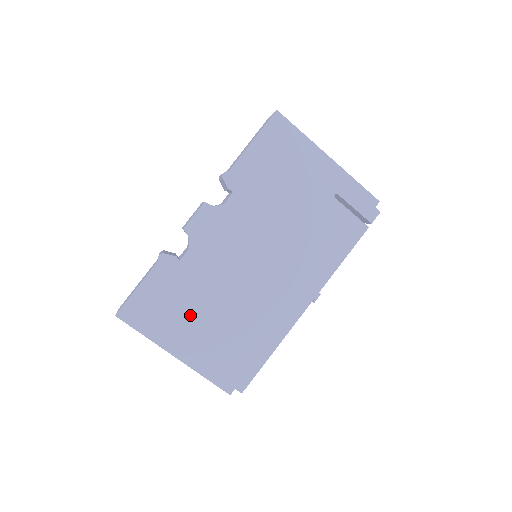
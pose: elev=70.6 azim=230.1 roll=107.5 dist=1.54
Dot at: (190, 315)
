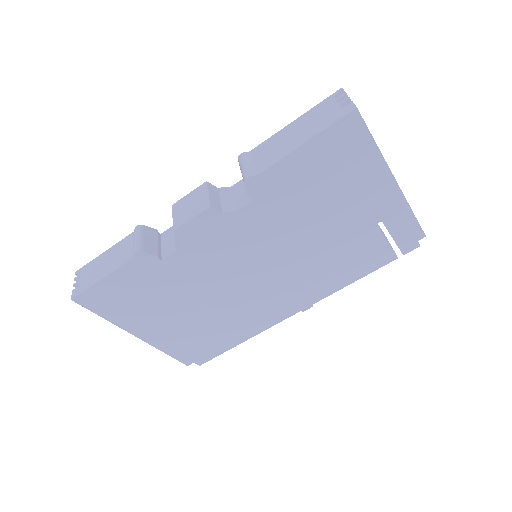
Dot at: (162, 308)
